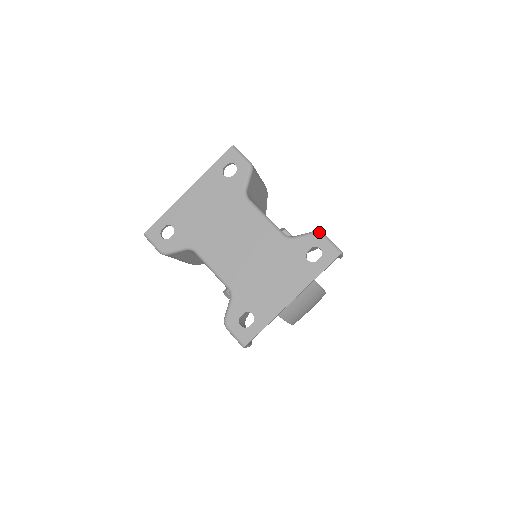
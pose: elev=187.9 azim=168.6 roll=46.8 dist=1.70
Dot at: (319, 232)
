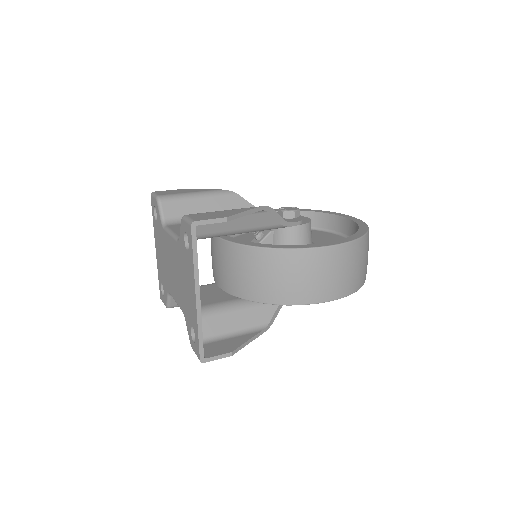
Dot at: (182, 217)
